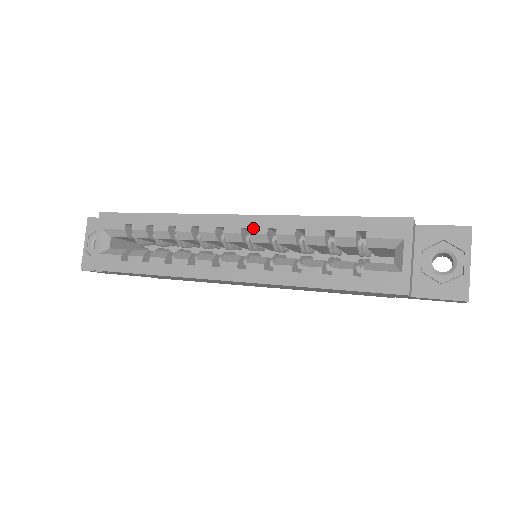
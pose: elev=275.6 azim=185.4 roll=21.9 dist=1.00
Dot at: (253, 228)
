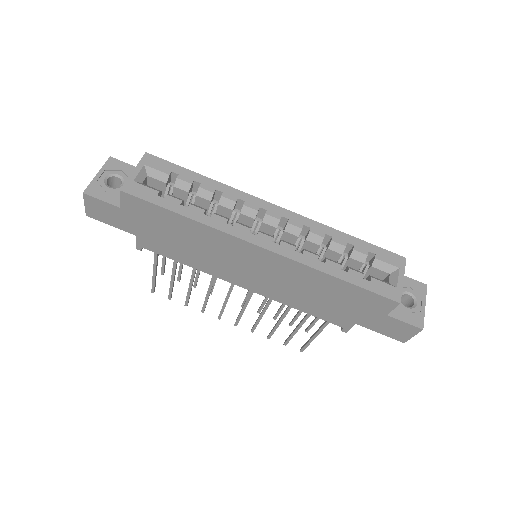
Dot at: (292, 220)
